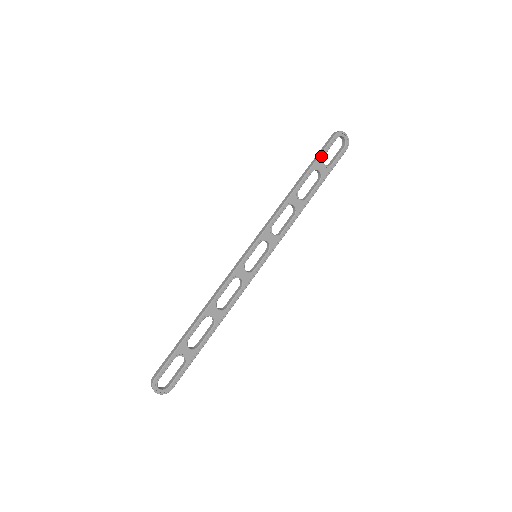
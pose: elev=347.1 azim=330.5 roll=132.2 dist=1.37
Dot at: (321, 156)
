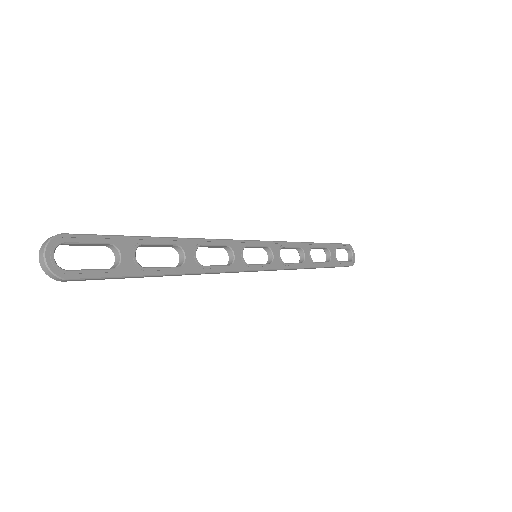
Dot at: (335, 245)
